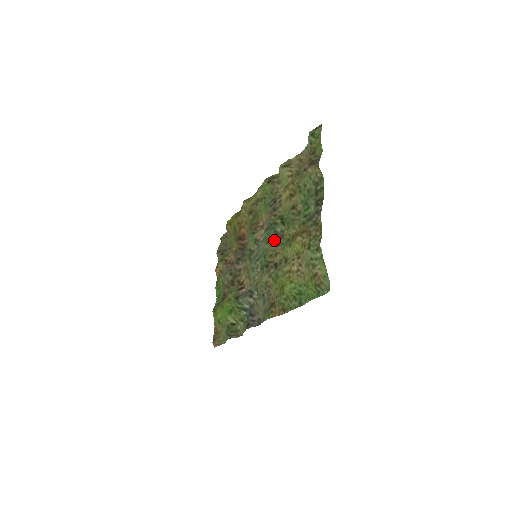
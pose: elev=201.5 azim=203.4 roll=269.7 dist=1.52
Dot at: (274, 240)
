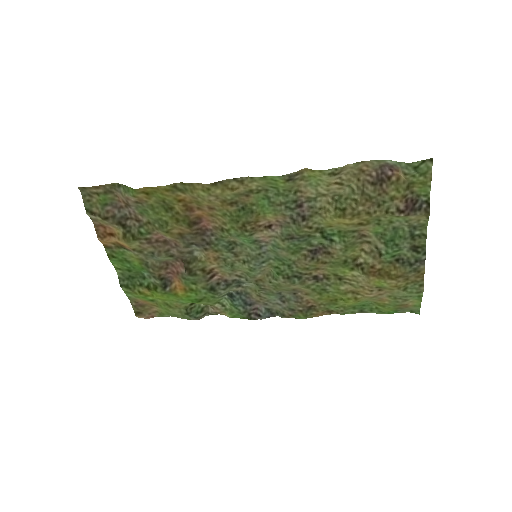
Dot at: (307, 252)
